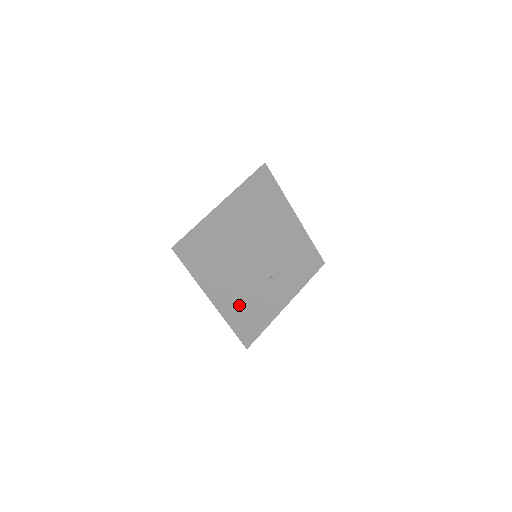
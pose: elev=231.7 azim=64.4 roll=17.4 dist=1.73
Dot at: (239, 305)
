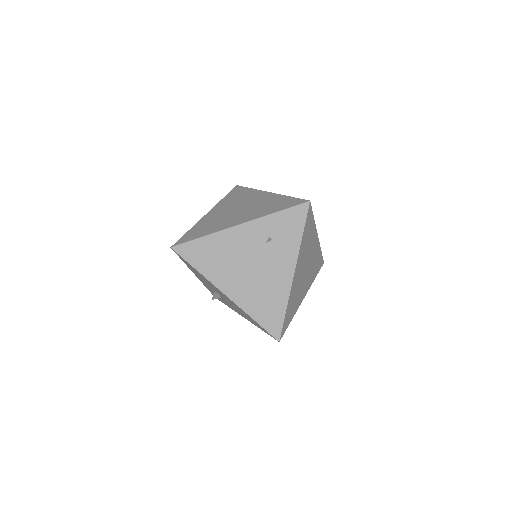
Dot at: (252, 286)
